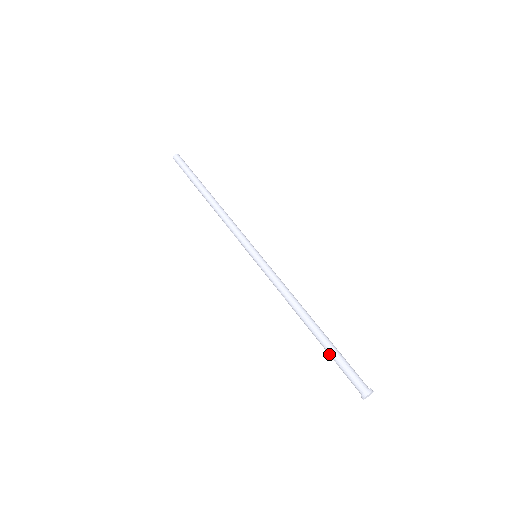
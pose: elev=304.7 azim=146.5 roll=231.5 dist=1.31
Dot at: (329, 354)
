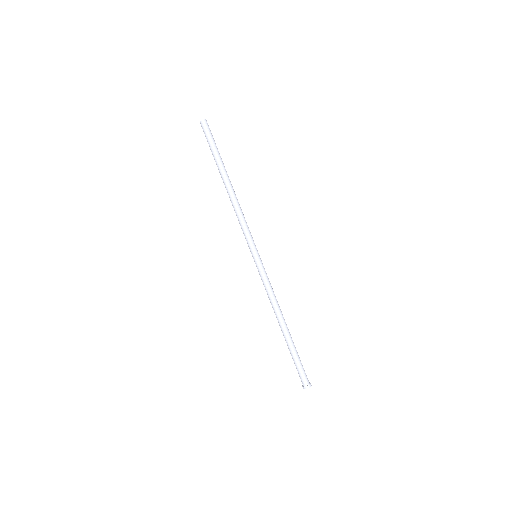
Dot at: (290, 353)
